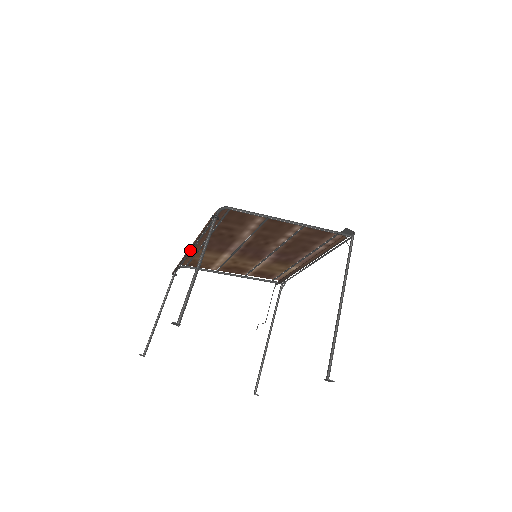
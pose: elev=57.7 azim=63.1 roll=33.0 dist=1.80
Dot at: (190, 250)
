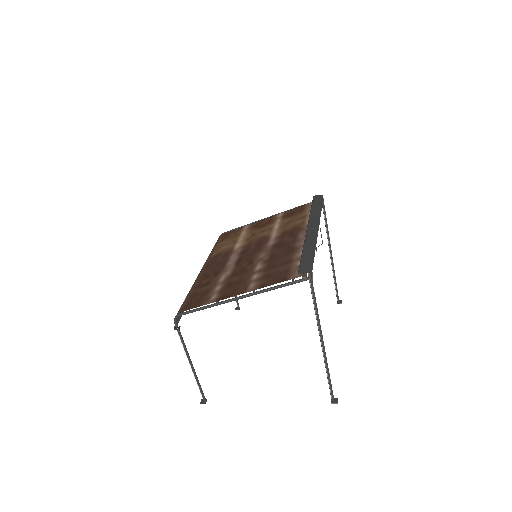
Dot at: occluded
